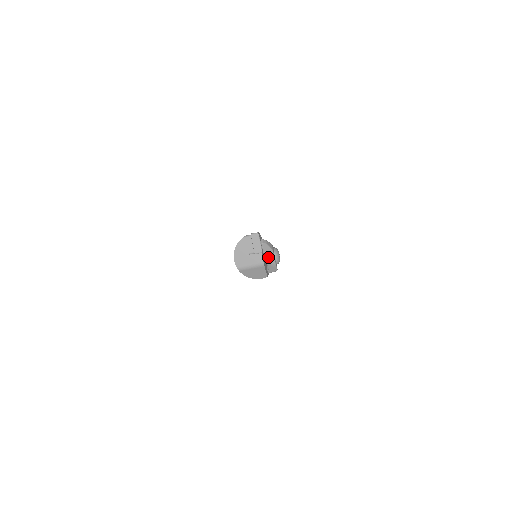
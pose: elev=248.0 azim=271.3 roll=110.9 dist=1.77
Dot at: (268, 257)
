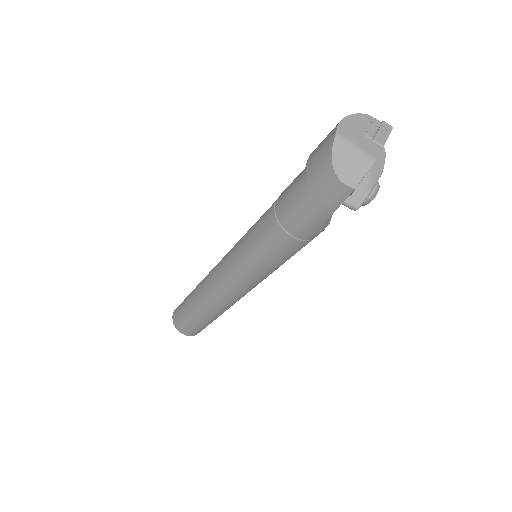
Dot at: (373, 172)
